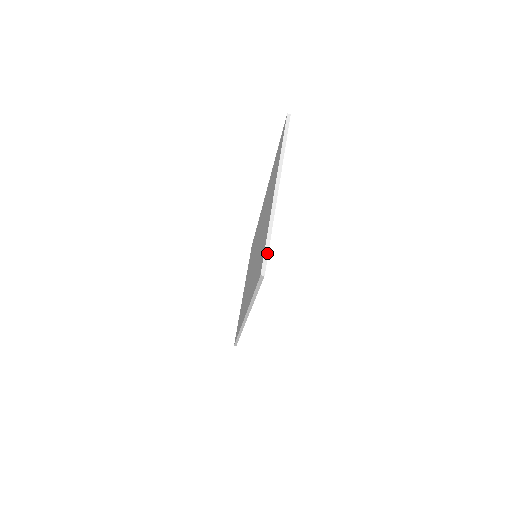
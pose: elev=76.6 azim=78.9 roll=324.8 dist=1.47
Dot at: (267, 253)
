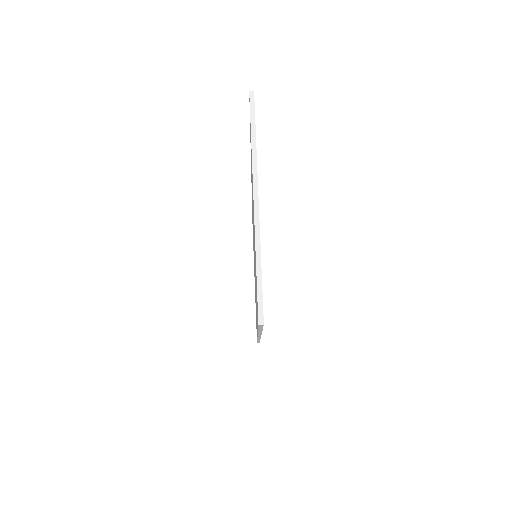
Dot at: (261, 293)
